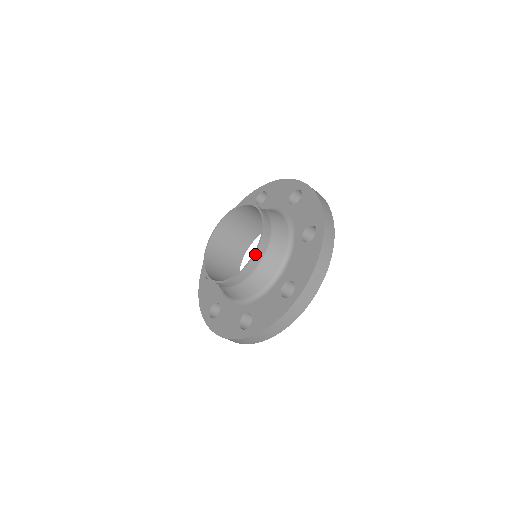
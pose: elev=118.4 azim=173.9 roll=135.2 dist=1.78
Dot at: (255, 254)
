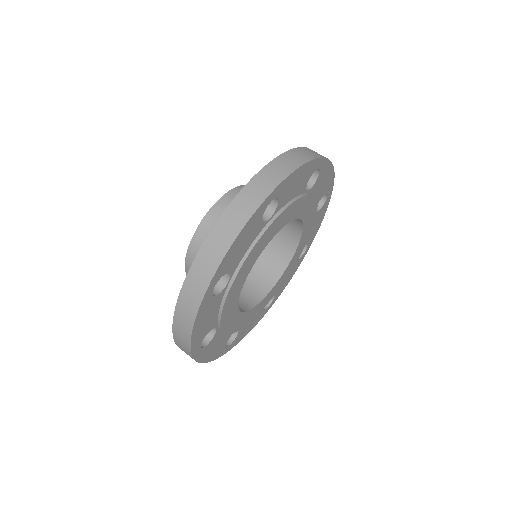
Dot at: (224, 195)
